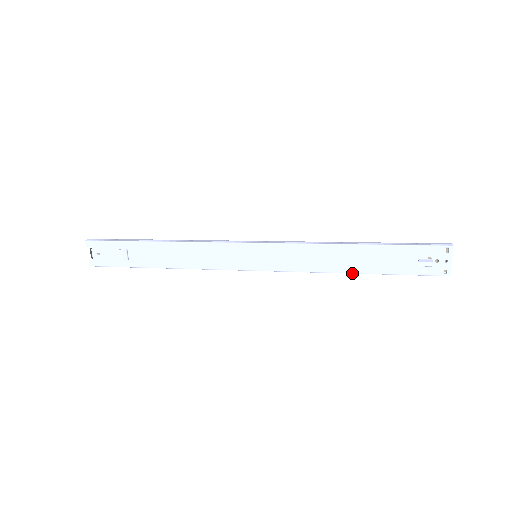
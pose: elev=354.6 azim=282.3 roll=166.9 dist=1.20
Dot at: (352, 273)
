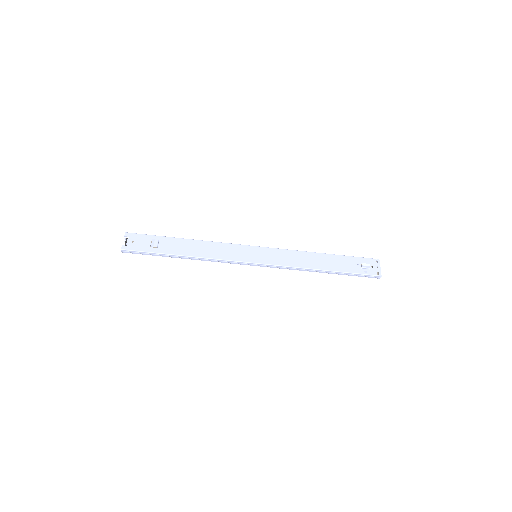
Dot at: (322, 270)
